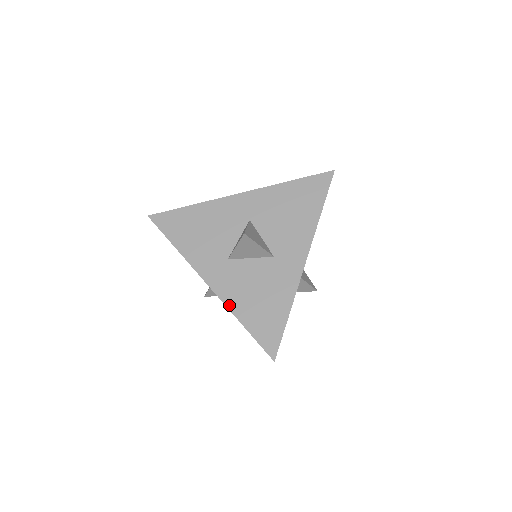
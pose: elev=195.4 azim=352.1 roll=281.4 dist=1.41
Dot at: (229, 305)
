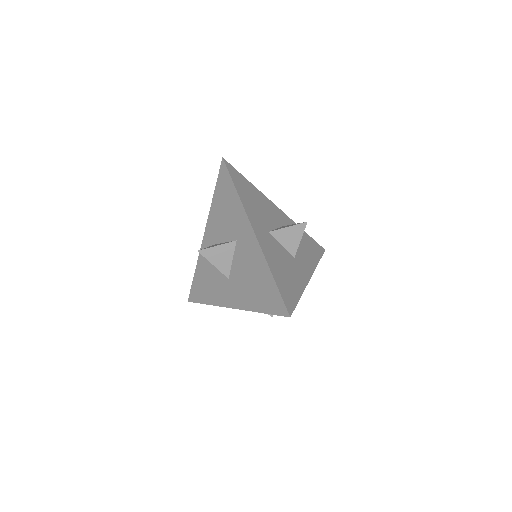
Dot at: (266, 257)
